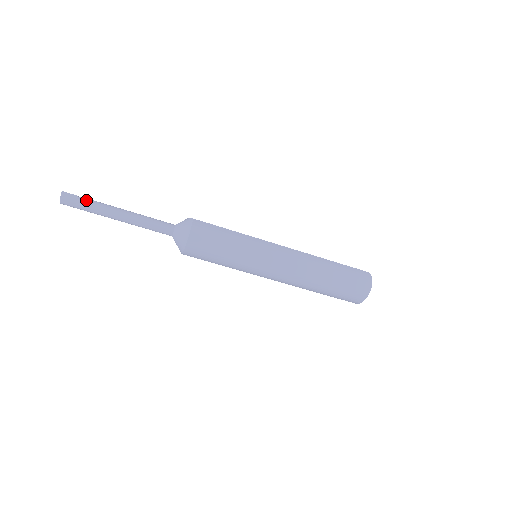
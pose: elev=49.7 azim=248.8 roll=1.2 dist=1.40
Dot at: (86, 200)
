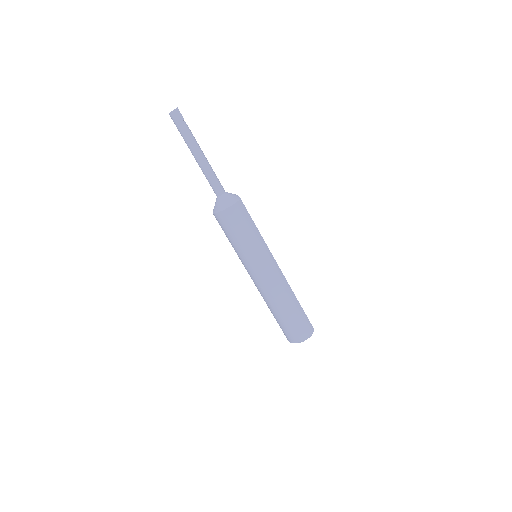
Dot at: (187, 127)
